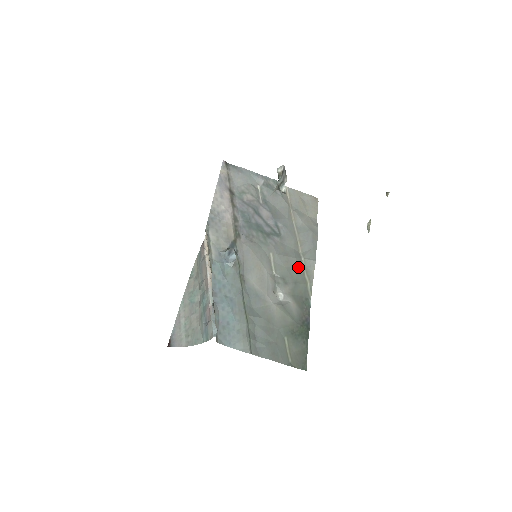
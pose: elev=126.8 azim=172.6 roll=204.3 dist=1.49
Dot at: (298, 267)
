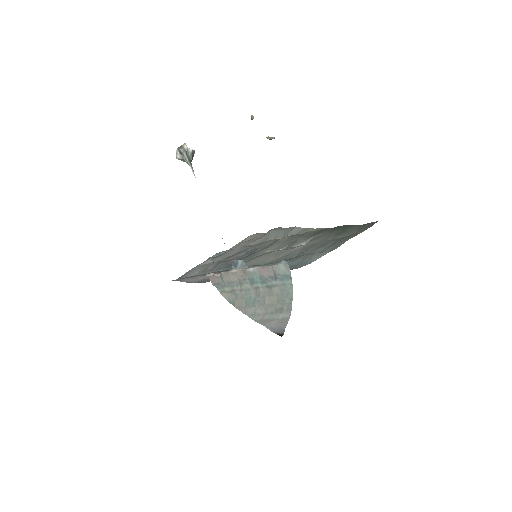
Dot at: (290, 237)
